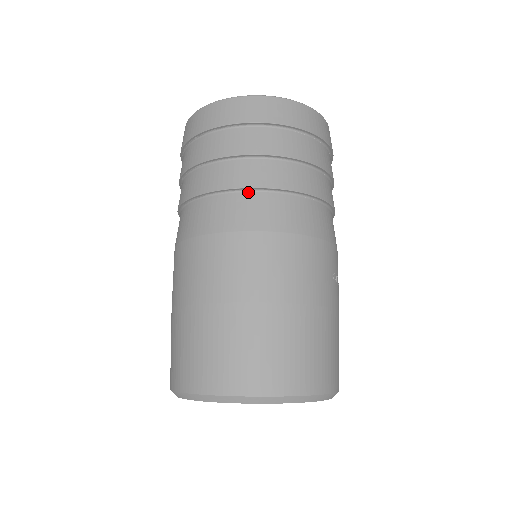
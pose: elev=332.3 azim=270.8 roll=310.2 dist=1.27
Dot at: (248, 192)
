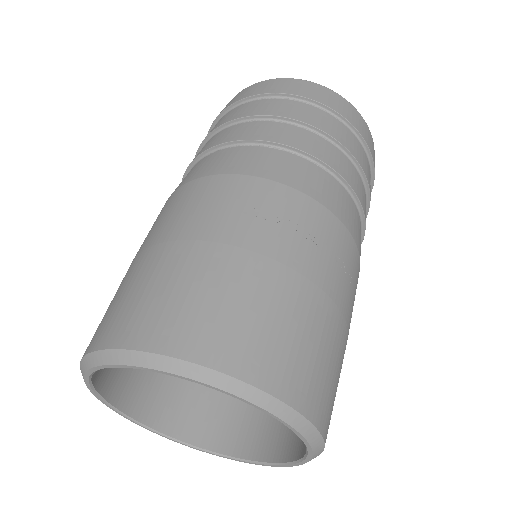
Dot at: occluded
